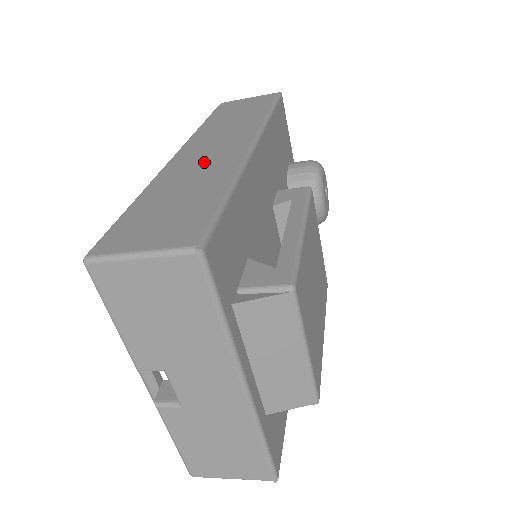
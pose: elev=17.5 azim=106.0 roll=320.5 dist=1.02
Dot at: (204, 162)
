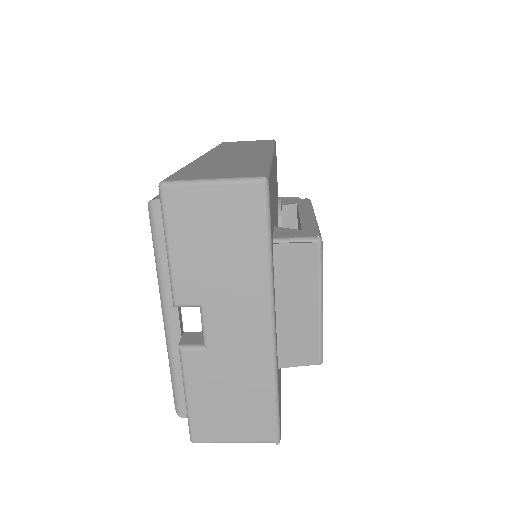
Dot at: (234, 157)
